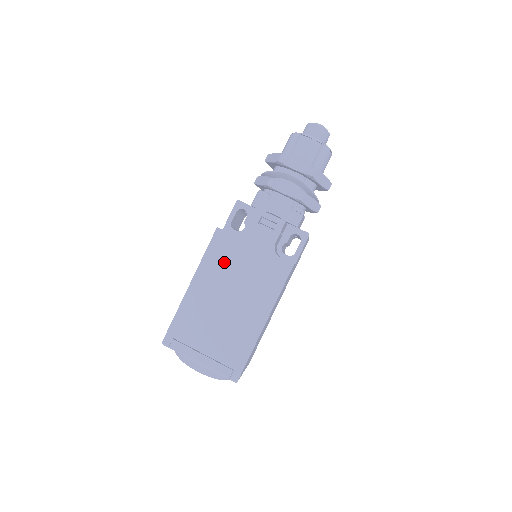
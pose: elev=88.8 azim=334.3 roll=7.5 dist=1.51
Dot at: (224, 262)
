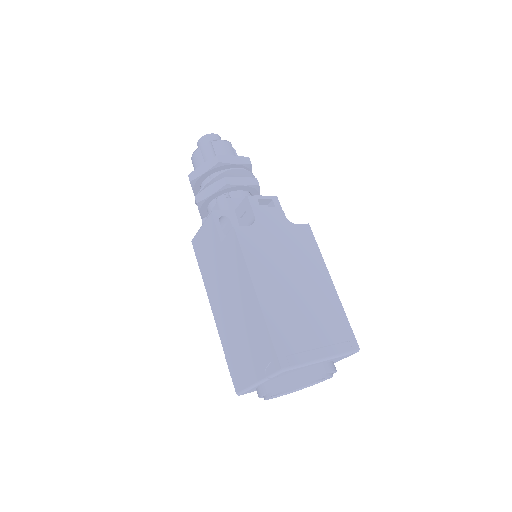
Dot at: (264, 253)
